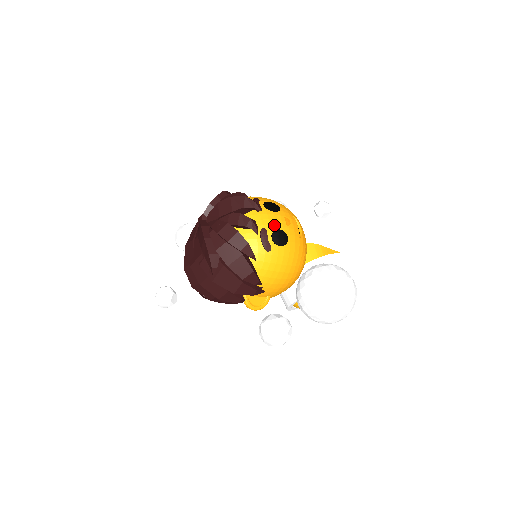
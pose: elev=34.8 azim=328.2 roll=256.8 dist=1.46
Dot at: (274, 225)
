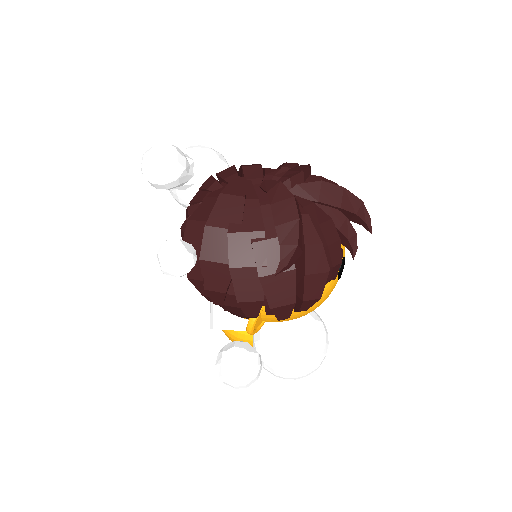
Dot at: occluded
